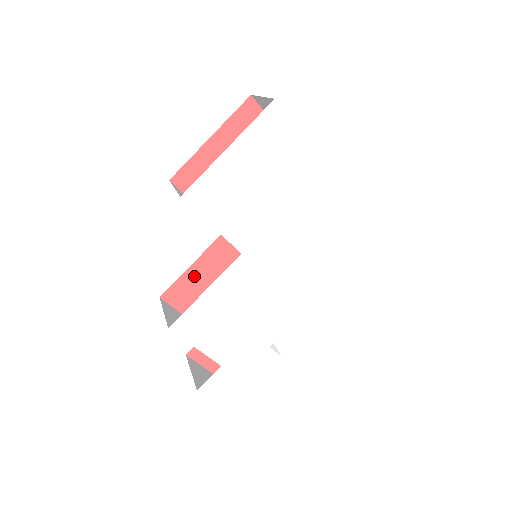
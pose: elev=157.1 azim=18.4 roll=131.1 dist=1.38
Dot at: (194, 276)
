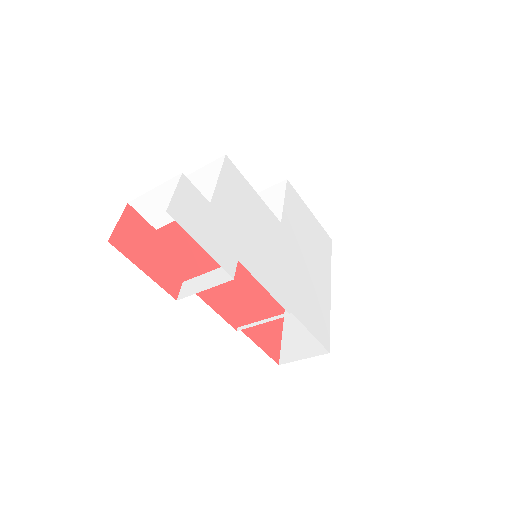
Dot at: occluded
